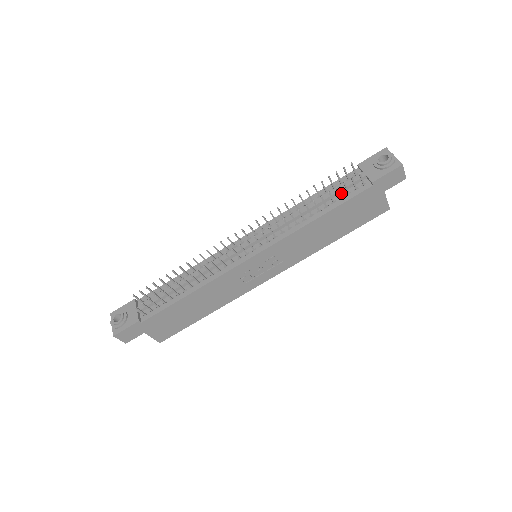
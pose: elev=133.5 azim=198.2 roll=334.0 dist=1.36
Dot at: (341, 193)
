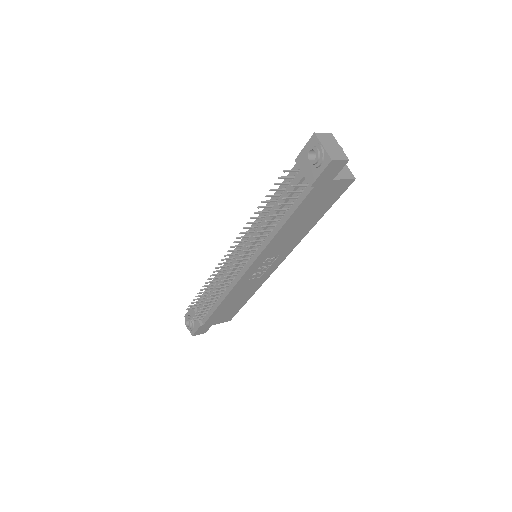
Dot at: occluded
